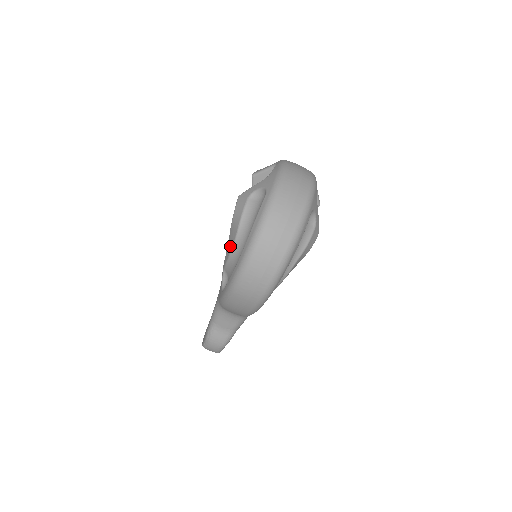
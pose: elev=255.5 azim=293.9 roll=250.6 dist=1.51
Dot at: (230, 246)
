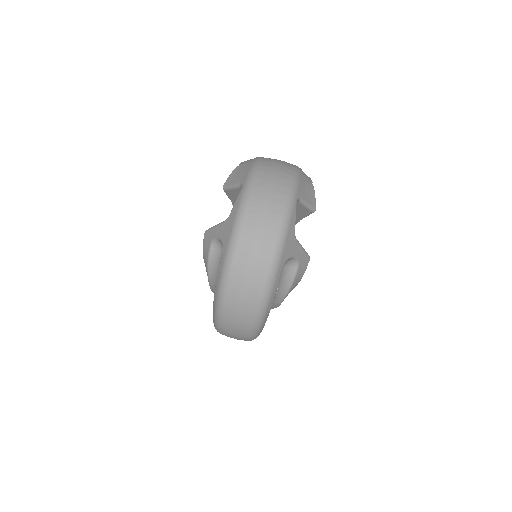
Dot at: occluded
